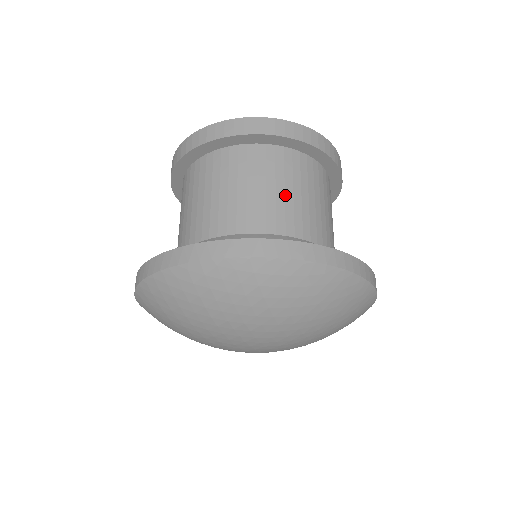
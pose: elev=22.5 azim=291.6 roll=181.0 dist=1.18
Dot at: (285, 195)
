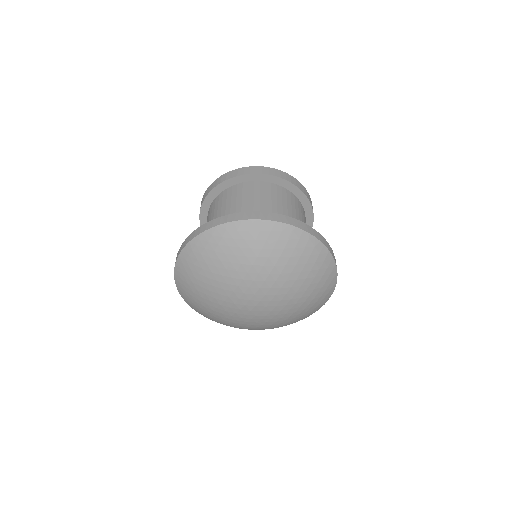
Dot at: occluded
